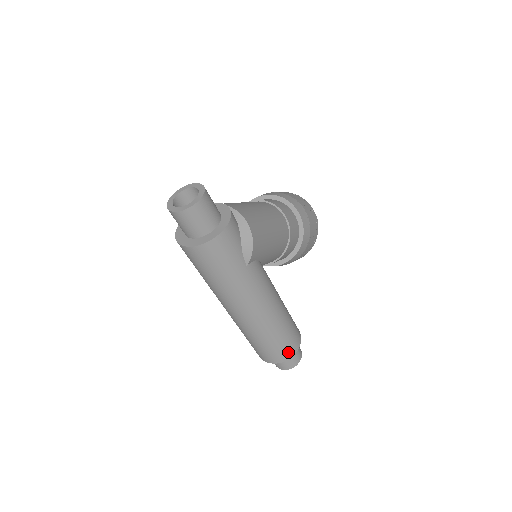
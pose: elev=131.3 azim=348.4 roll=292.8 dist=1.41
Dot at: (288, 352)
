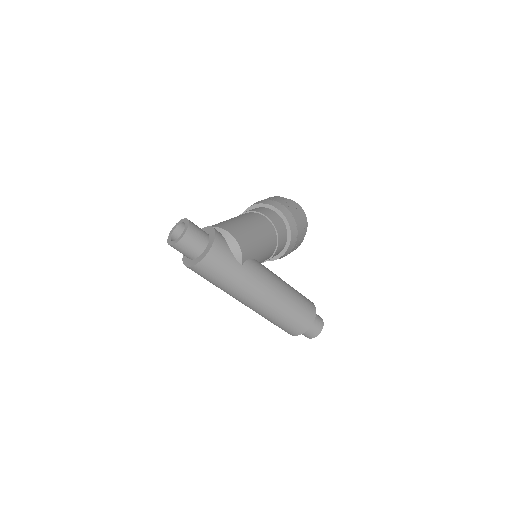
Dot at: (307, 322)
